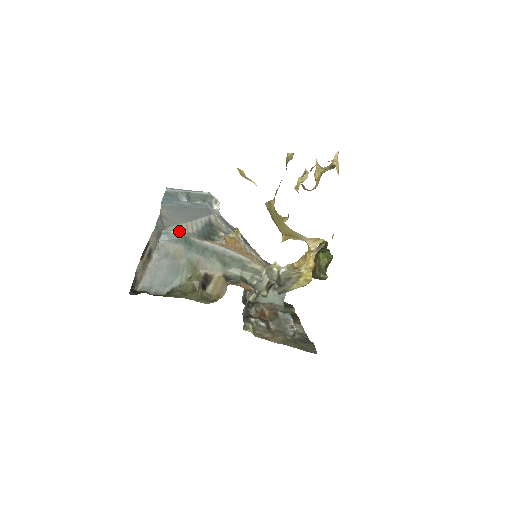
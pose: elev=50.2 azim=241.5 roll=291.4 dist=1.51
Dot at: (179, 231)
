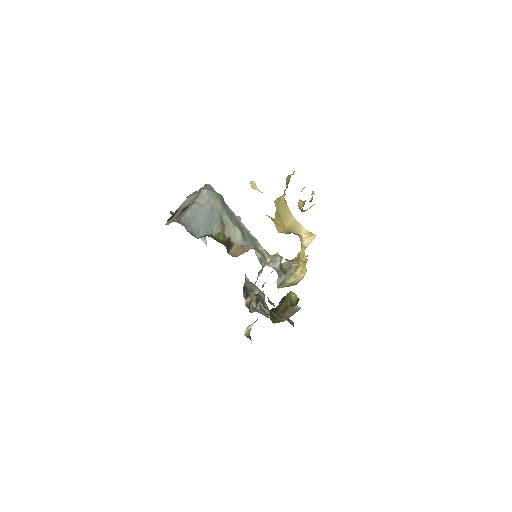
Dot at: occluded
